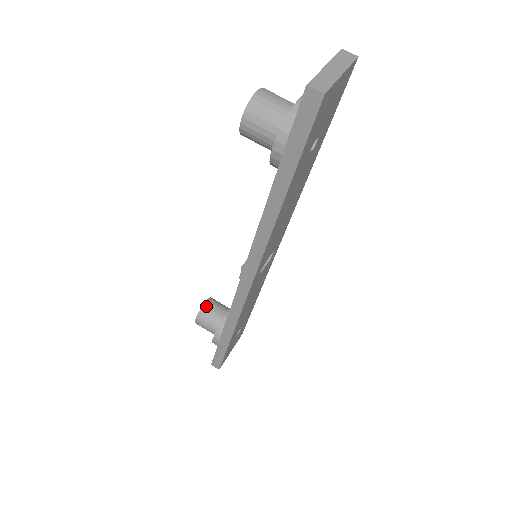
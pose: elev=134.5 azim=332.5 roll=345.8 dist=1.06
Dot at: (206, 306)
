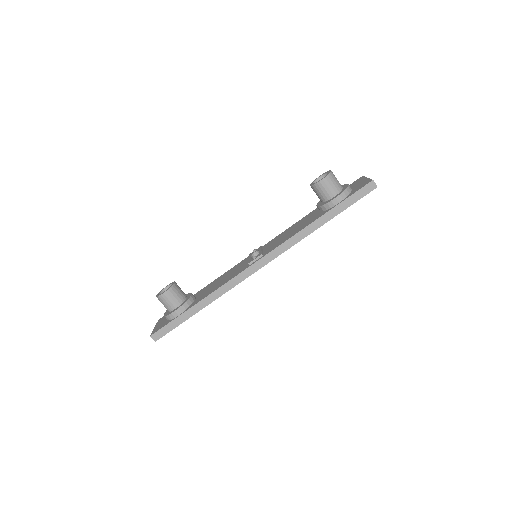
Dot at: (176, 285)
